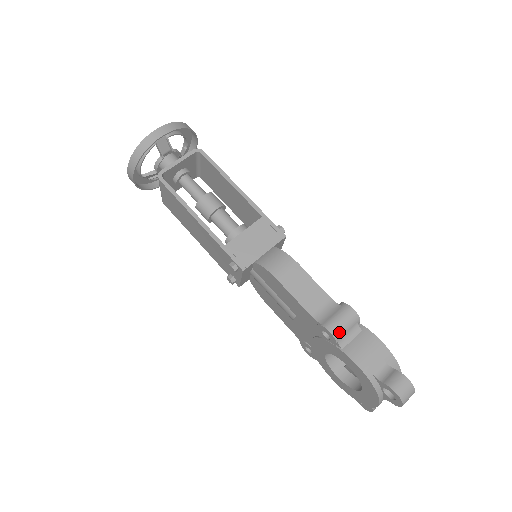
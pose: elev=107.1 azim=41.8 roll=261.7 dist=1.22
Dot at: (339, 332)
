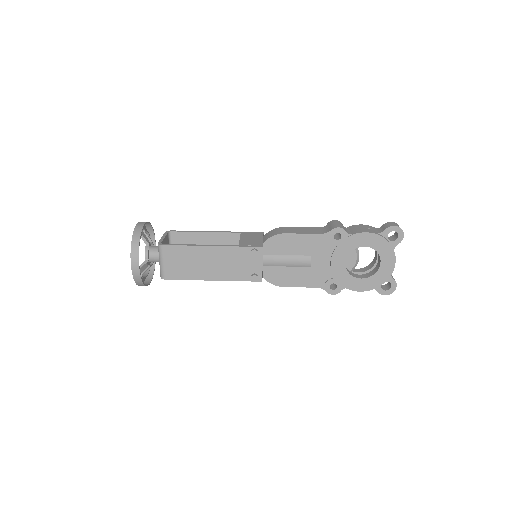
Dot at: (342, 227)
